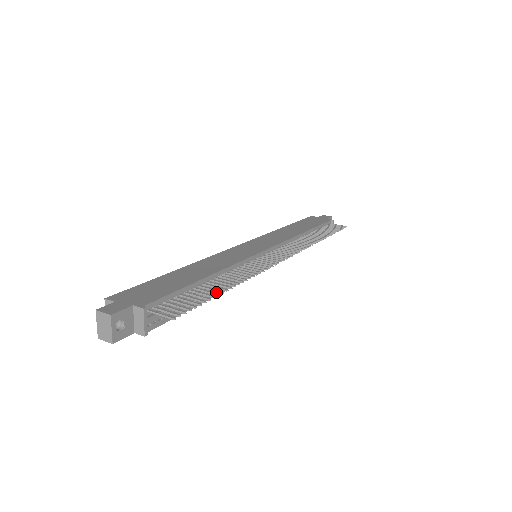
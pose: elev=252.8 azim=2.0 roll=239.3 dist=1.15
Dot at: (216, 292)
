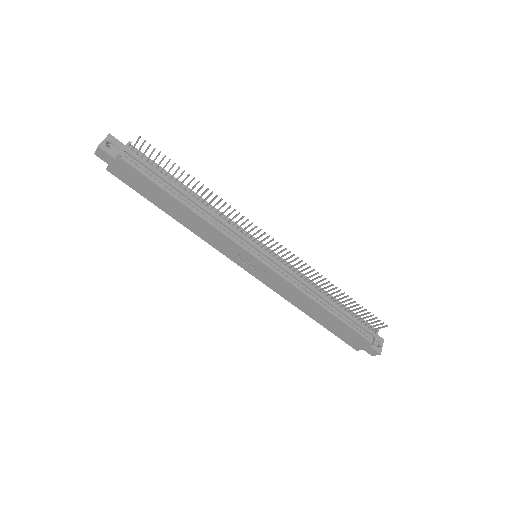
Dot at: (193, 209)
